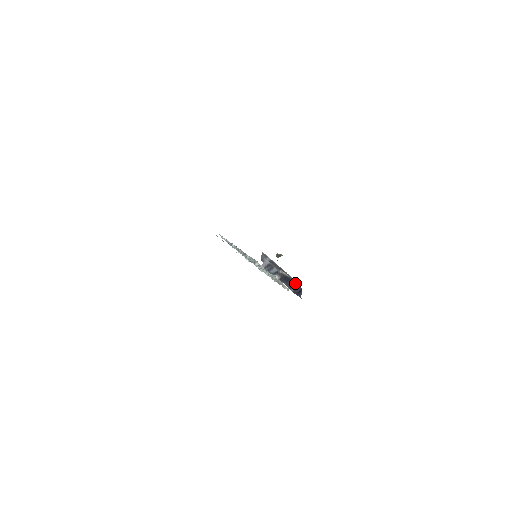
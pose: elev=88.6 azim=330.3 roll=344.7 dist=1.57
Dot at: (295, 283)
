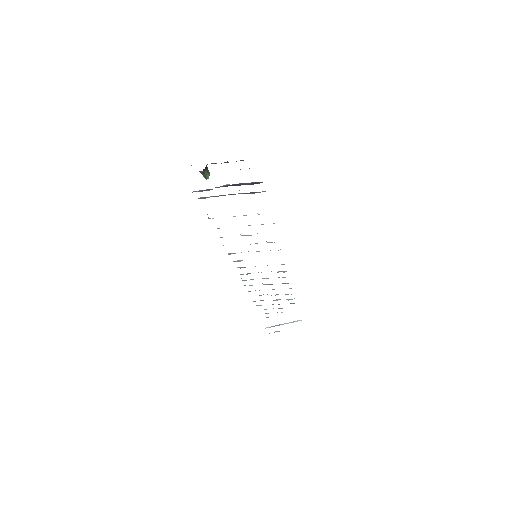
Dot at: (249, 183)
